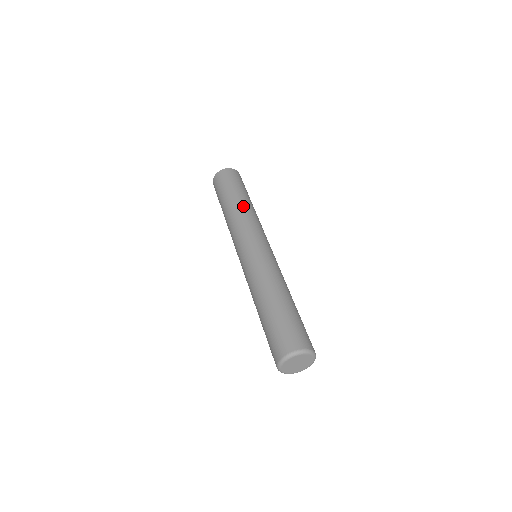
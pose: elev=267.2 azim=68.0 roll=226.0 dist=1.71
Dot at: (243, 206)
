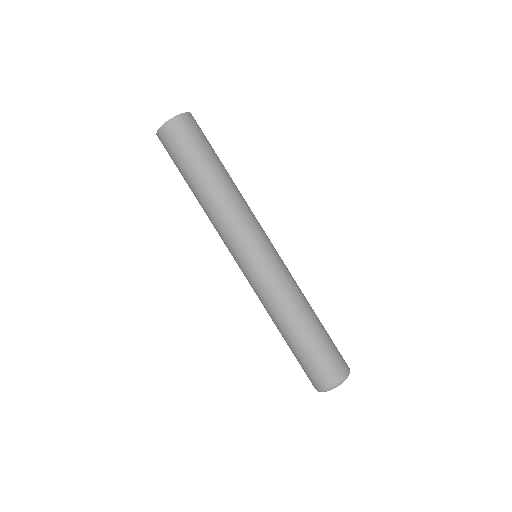
Dot at: (212, 198)
